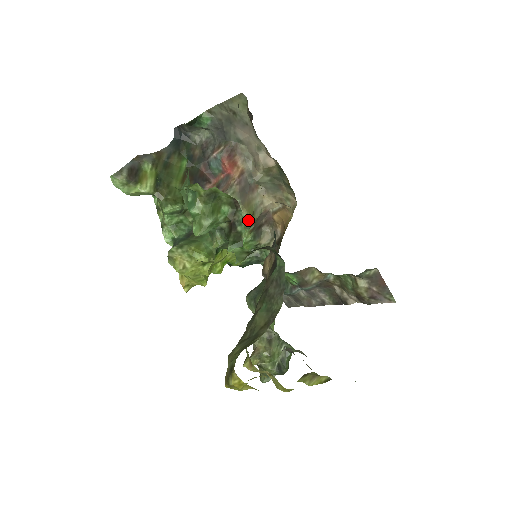
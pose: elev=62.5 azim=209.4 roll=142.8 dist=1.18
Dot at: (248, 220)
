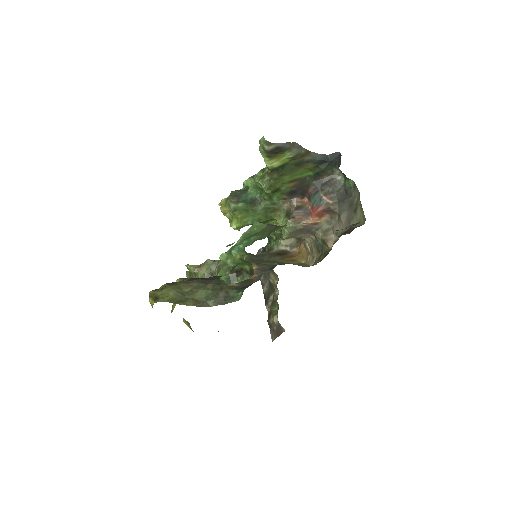
Dot at: (282, 239)
